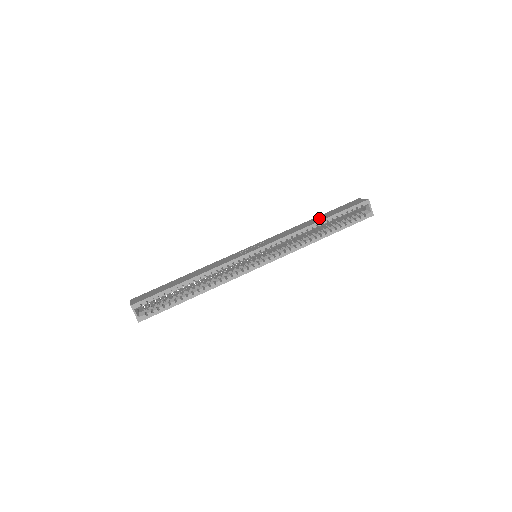
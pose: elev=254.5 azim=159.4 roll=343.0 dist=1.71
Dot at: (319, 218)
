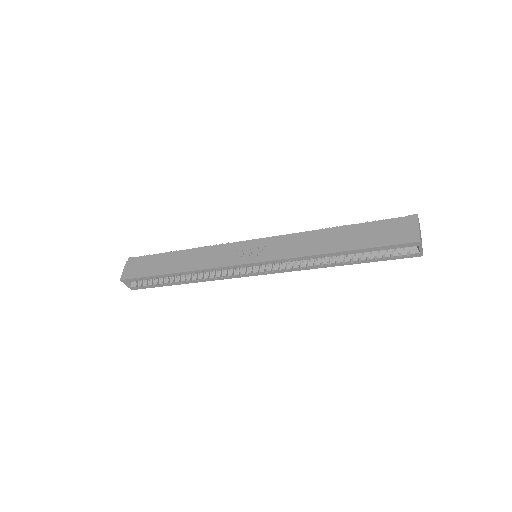
Dot at: (343, 240)
